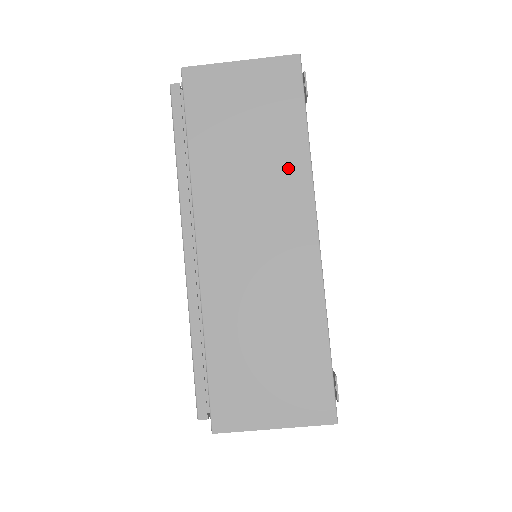
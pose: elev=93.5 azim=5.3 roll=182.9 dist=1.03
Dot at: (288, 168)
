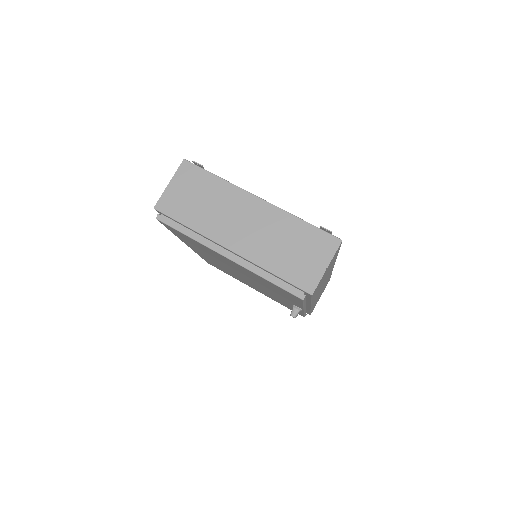
Dot at: (225, 192)
